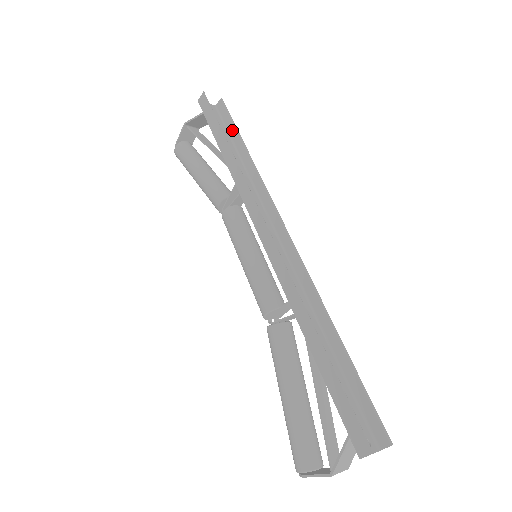
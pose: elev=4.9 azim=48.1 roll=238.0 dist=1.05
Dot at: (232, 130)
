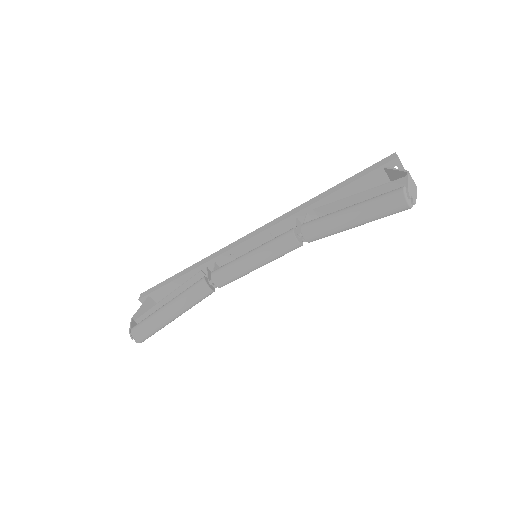
Dot at: occluded
